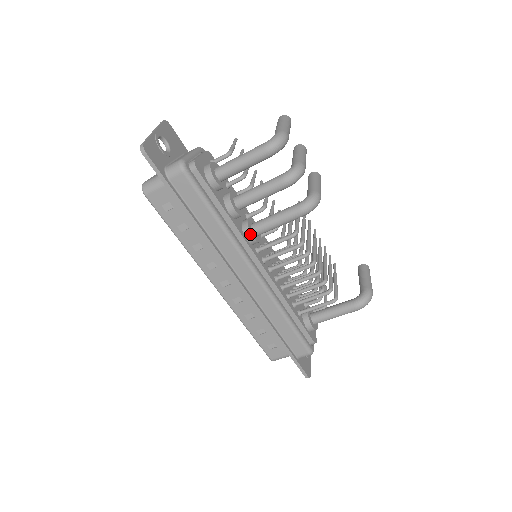
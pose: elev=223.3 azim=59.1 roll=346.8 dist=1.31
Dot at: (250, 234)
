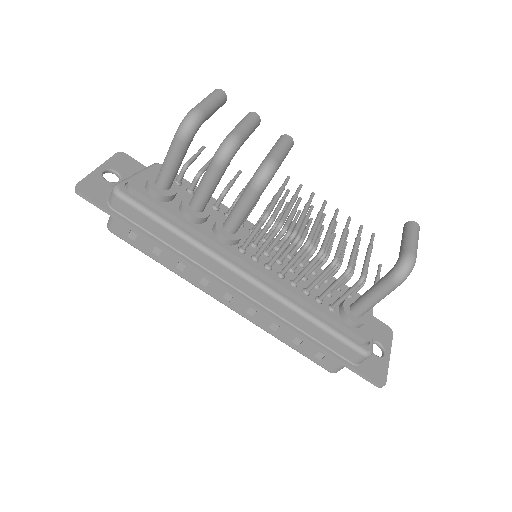
Dot at: (220, 235)
